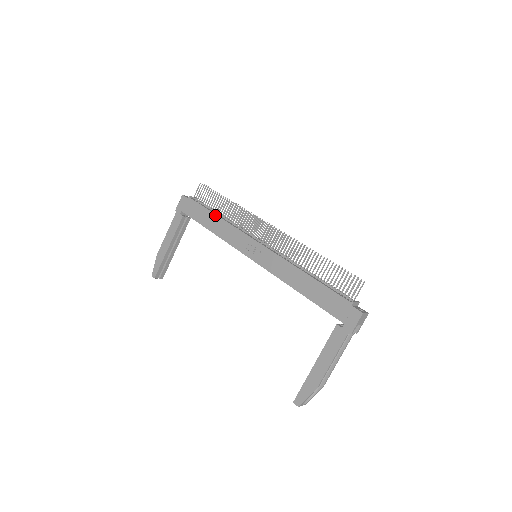
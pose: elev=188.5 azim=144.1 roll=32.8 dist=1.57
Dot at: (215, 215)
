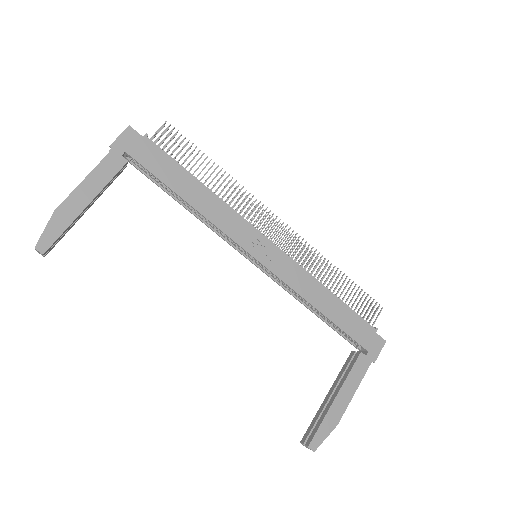
Dot at: (198, 181)
